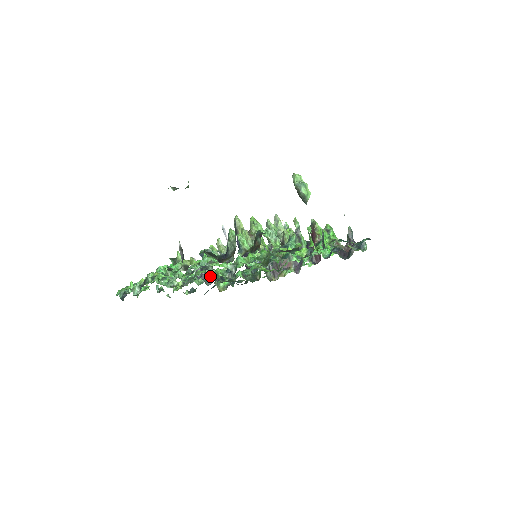
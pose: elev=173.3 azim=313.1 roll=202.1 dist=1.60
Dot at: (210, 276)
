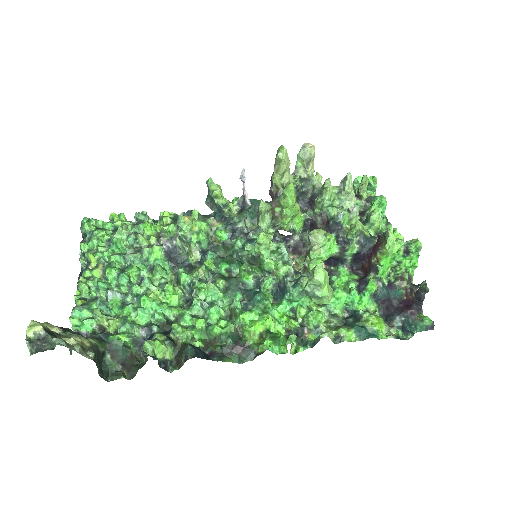
Dot at: (178, 267)
